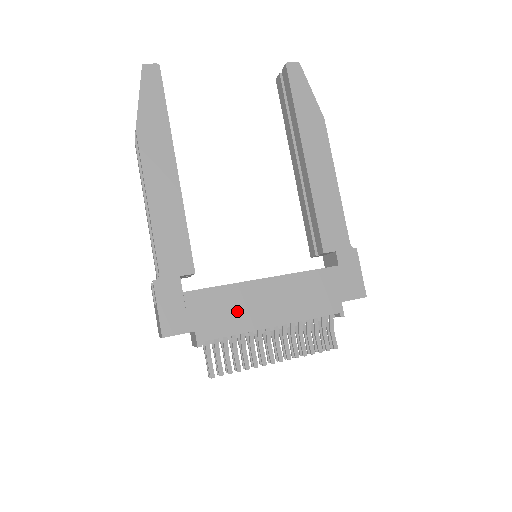
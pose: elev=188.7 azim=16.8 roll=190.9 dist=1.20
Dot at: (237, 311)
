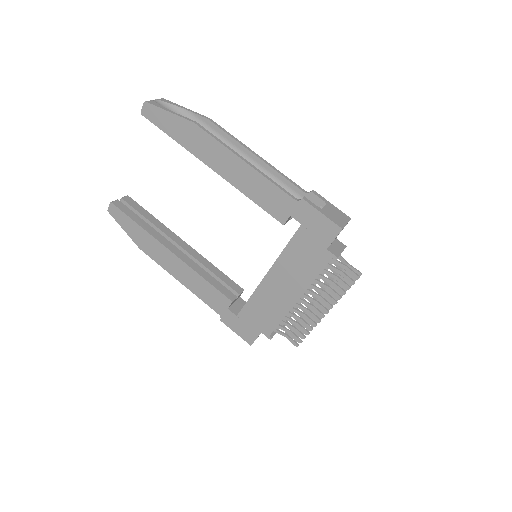
Dot at: (270, 306)
